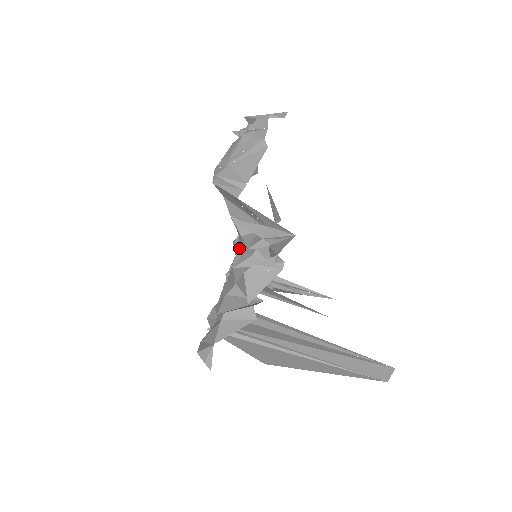
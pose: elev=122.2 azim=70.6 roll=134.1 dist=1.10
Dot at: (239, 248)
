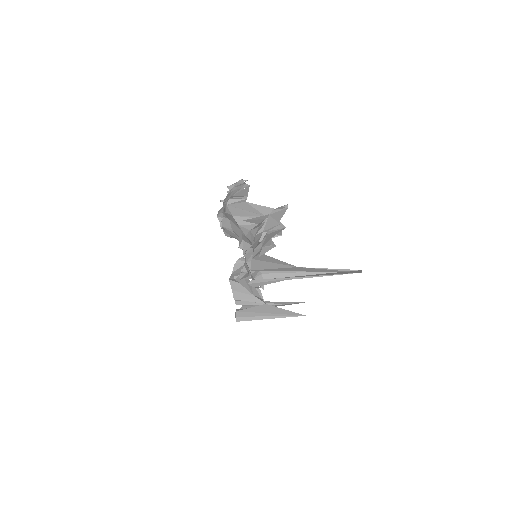
Dot at: (245, 251)
